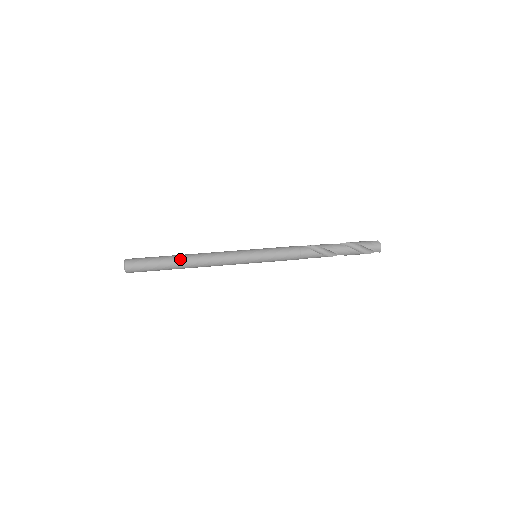
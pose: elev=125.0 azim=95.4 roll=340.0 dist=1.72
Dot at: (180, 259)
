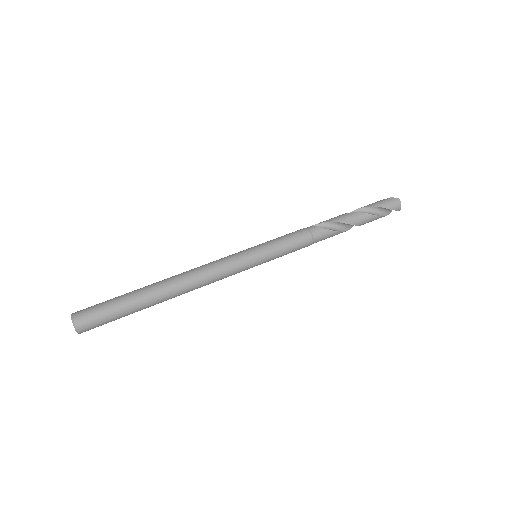
Dot at: (156, 290)
